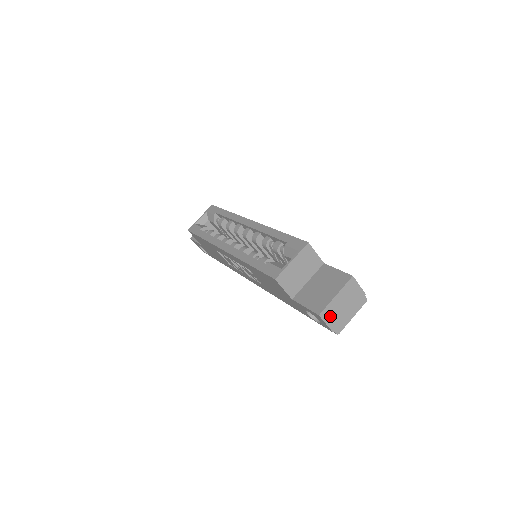
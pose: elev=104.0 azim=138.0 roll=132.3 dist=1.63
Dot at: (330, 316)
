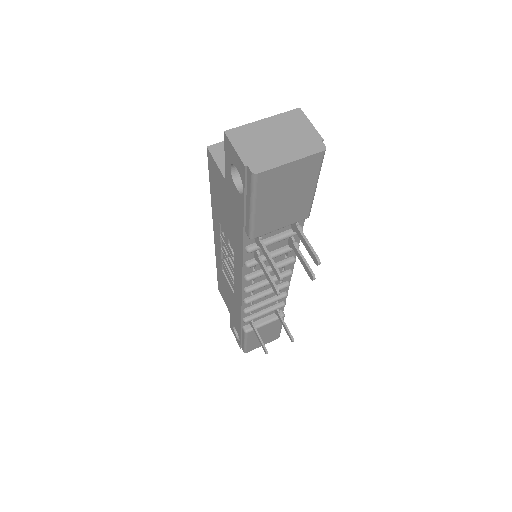
Dot at: (245, 141)
